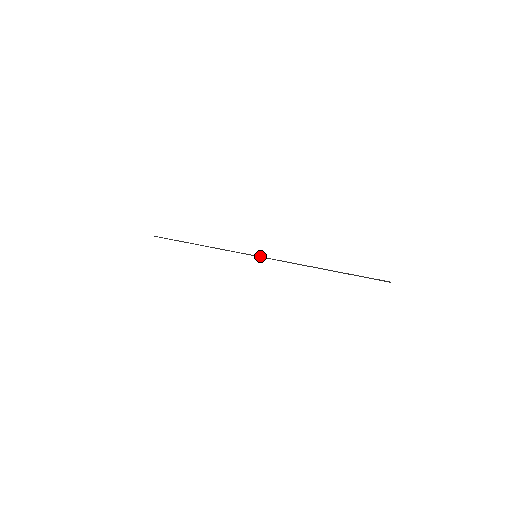
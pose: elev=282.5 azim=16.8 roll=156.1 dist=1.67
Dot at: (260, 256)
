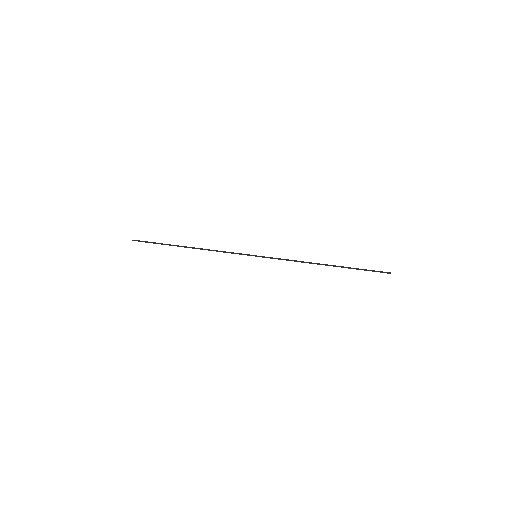
Dot at: occluded
